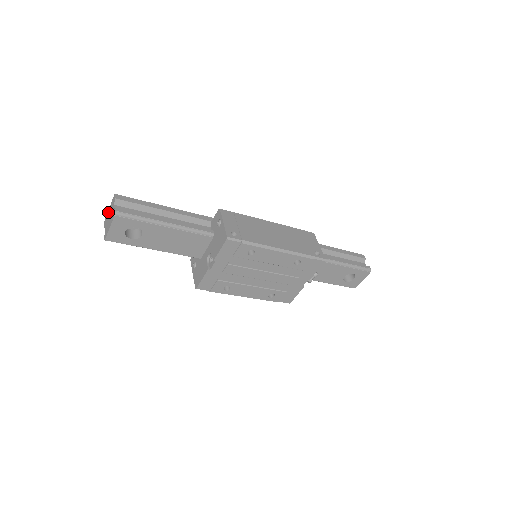
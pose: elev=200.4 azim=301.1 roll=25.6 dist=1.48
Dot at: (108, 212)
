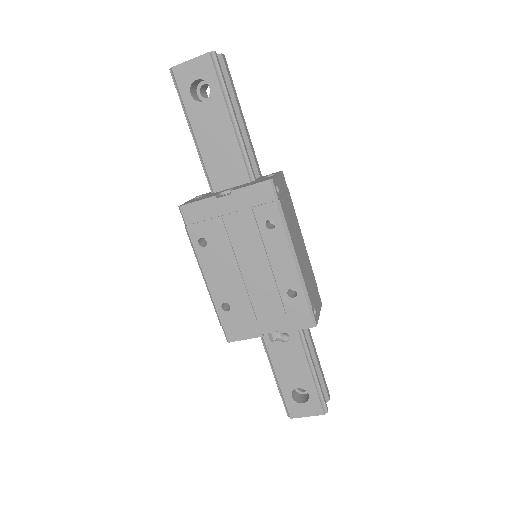
Dot at: occluded
